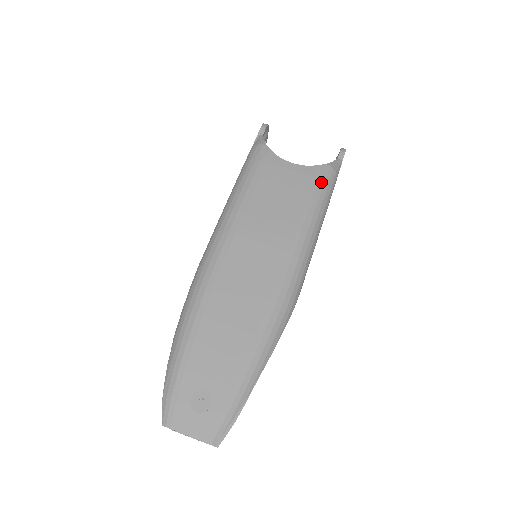
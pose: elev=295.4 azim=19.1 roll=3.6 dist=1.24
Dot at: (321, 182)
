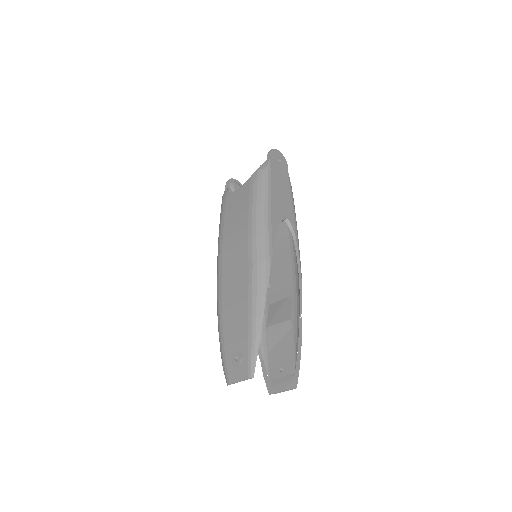
Dot at: (255, 184)
